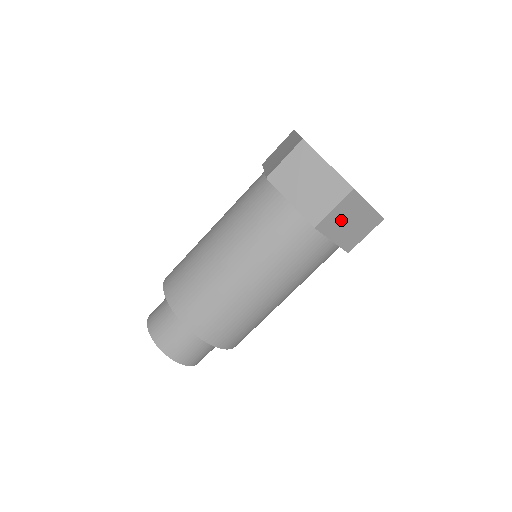
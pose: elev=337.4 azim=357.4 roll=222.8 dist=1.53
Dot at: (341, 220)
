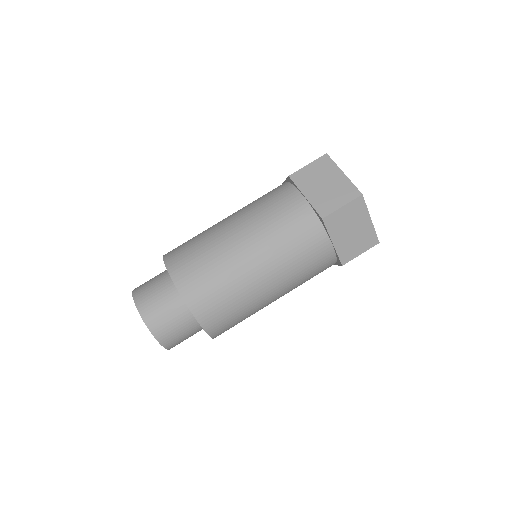
Dot at: occluded
